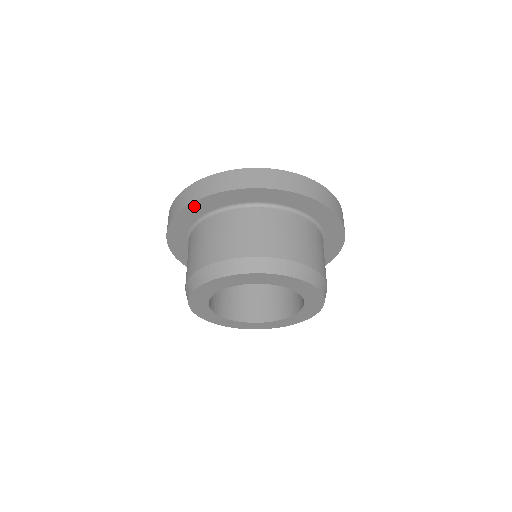
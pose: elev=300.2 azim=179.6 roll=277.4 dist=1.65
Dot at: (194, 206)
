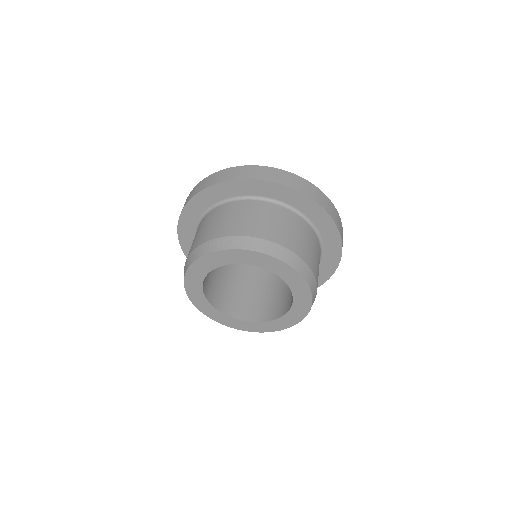
Dot at: (182, 227)
